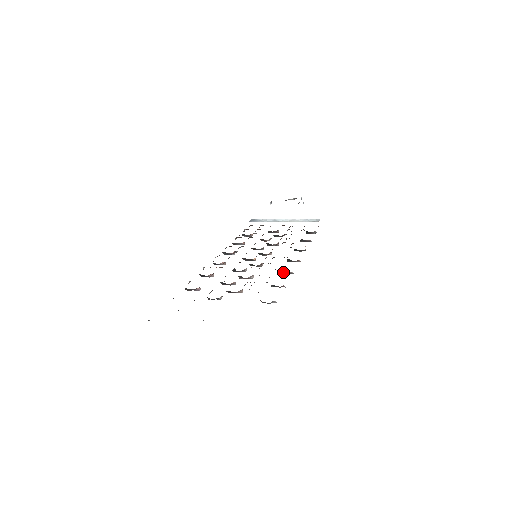
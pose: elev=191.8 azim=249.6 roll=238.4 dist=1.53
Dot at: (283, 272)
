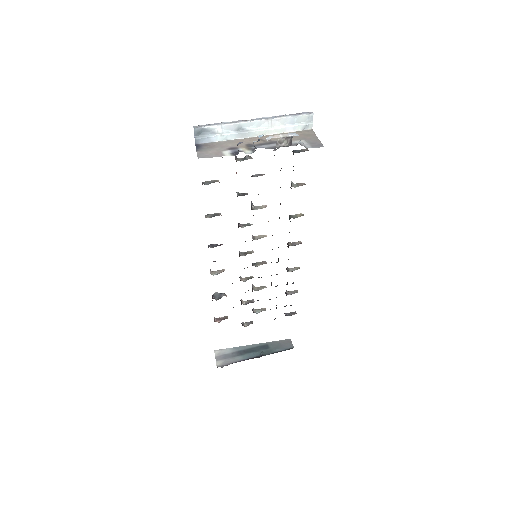
Dot at: occluded
